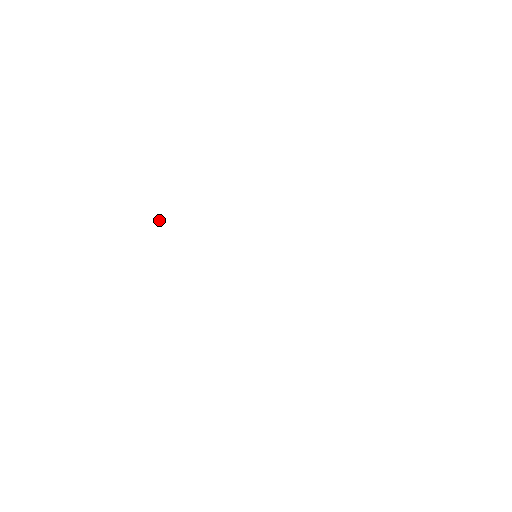
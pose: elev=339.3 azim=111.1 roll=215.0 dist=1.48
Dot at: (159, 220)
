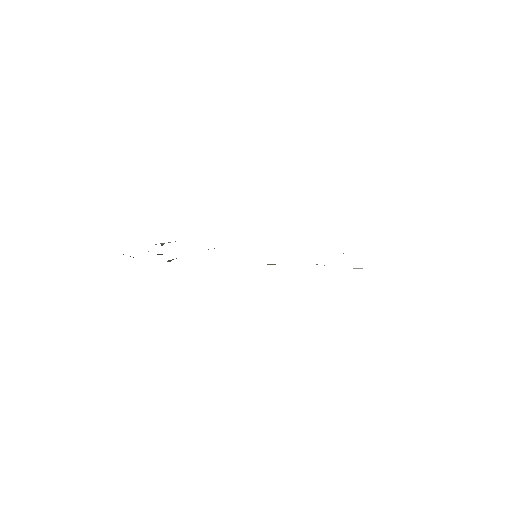
Dot at: (161, 244)
